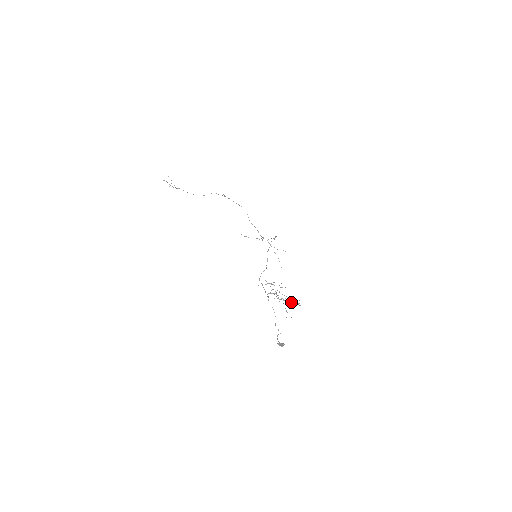
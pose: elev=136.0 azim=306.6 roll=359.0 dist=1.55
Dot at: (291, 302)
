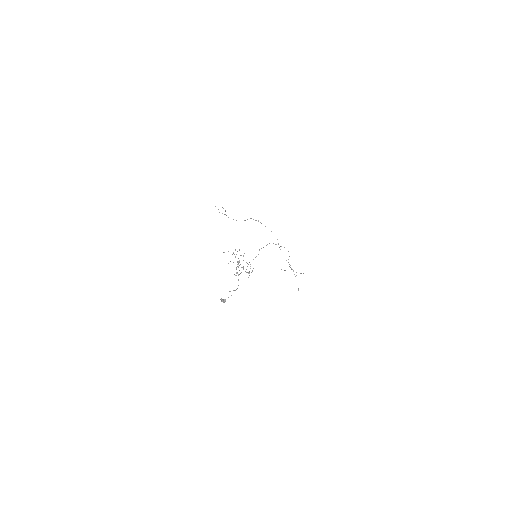
Dot at: (249, 272)
